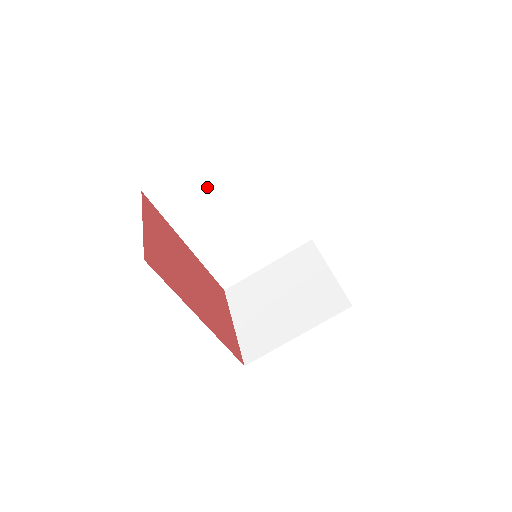
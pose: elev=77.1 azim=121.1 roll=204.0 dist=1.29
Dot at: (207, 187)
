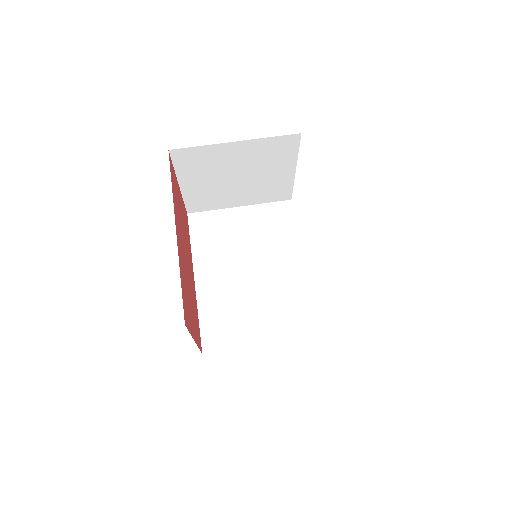
Dot at: (239, 234)
